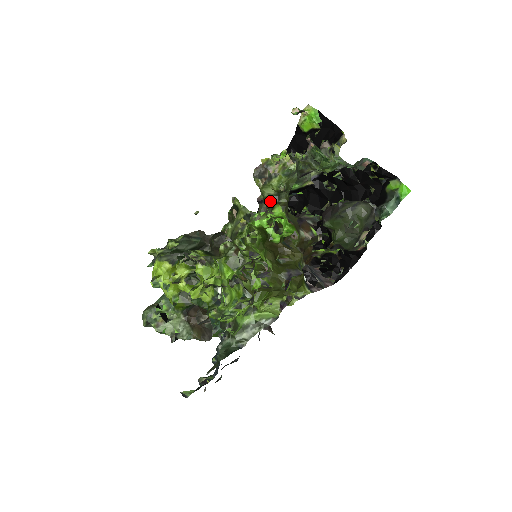
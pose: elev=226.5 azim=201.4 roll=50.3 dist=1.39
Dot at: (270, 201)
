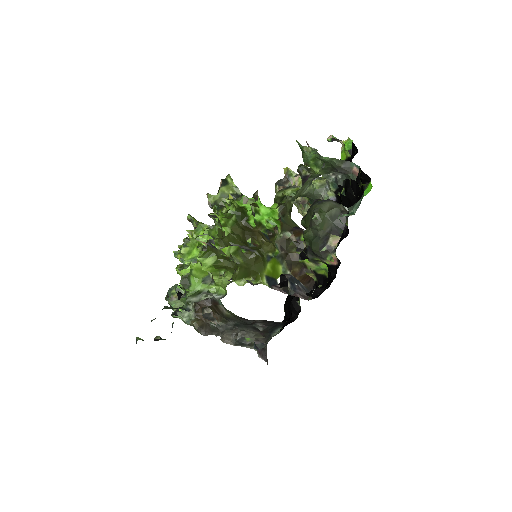
Dot at: (276, 202)
